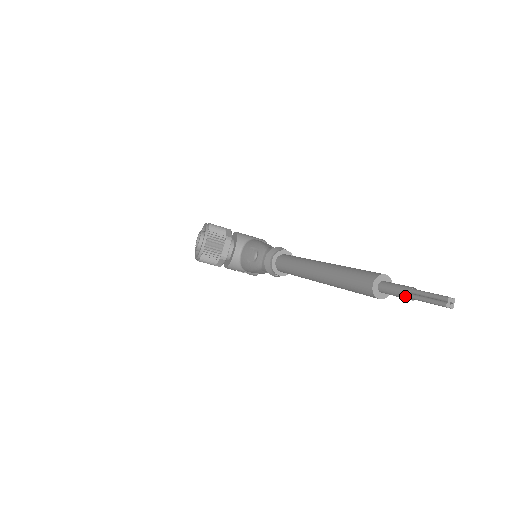
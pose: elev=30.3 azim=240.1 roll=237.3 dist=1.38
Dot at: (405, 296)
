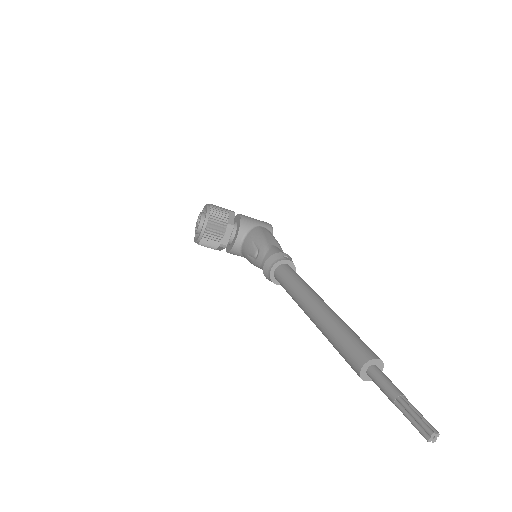
Dot at: (390, 400)
